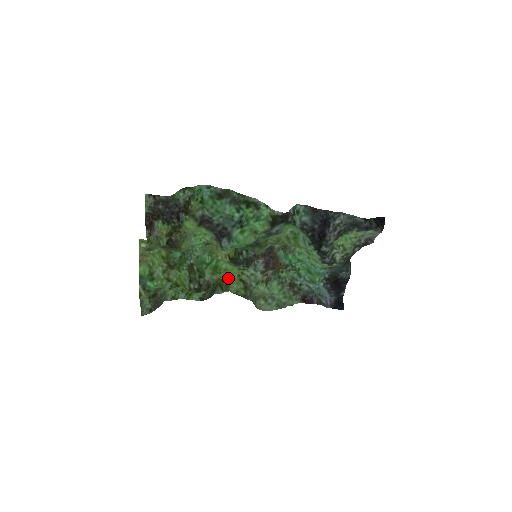
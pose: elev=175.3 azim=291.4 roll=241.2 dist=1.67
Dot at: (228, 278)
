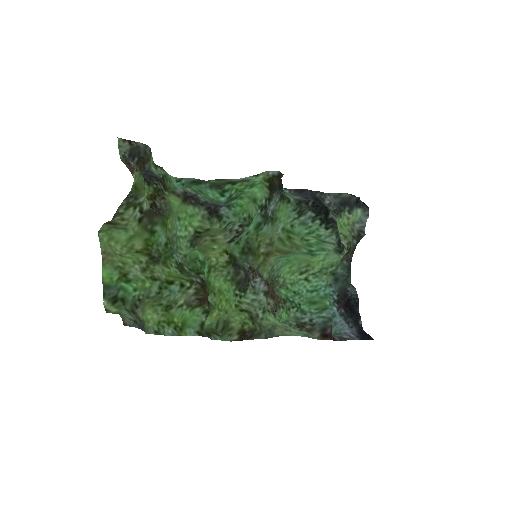
Dot at: (223, 311)
